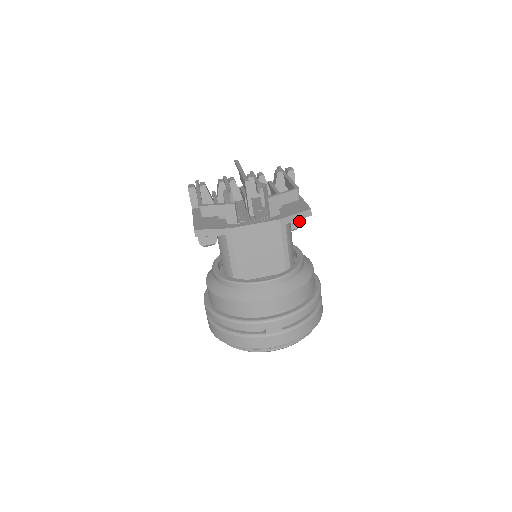
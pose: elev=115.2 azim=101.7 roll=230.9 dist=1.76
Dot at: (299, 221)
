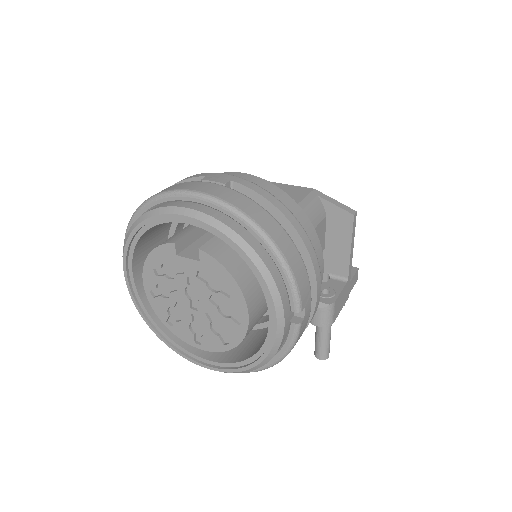
Dot at: (335, 299)
